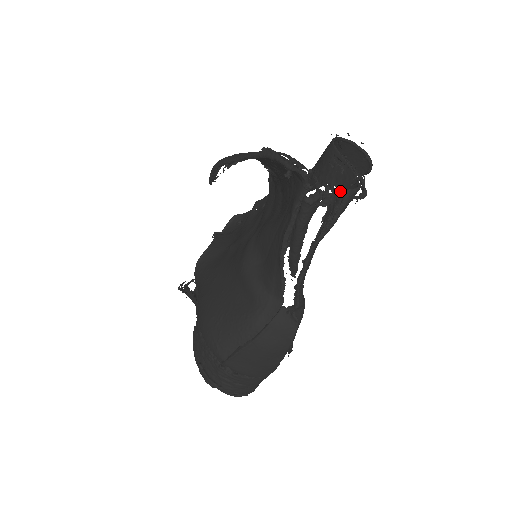
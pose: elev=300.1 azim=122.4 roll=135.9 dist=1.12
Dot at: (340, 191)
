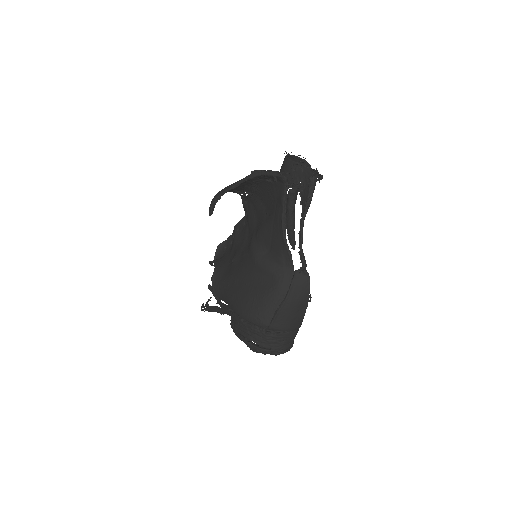
Dot at: (309, 179)
